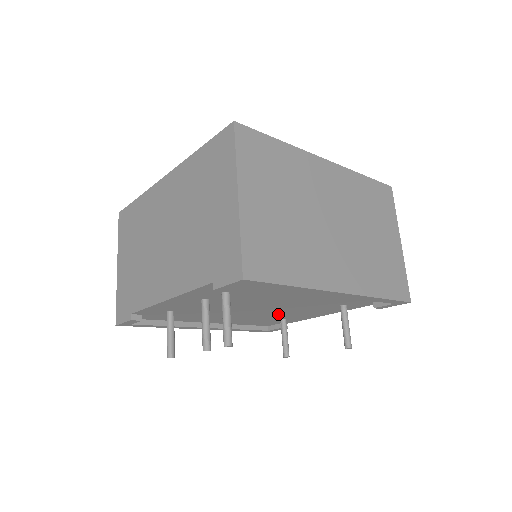
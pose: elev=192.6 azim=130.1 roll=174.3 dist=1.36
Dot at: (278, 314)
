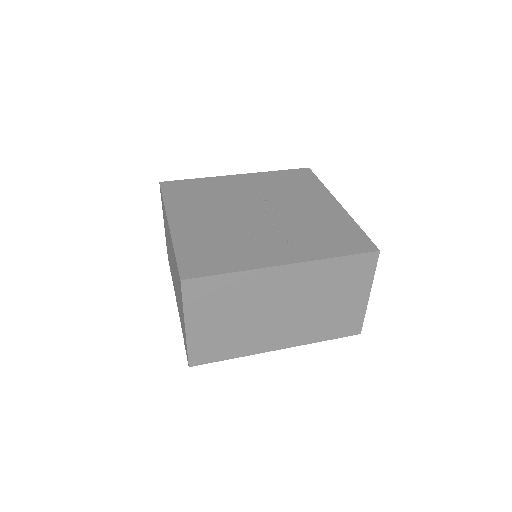
Dot at: occluded
